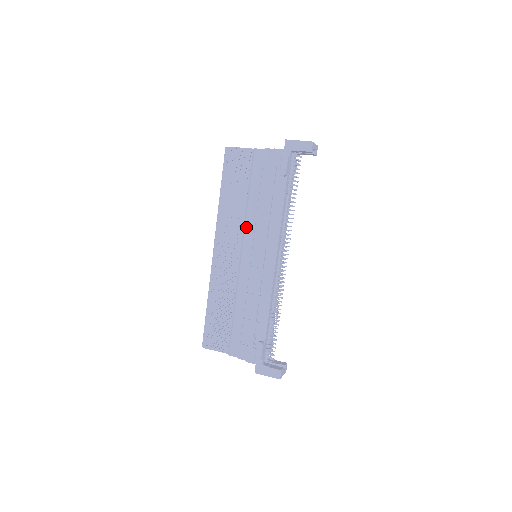
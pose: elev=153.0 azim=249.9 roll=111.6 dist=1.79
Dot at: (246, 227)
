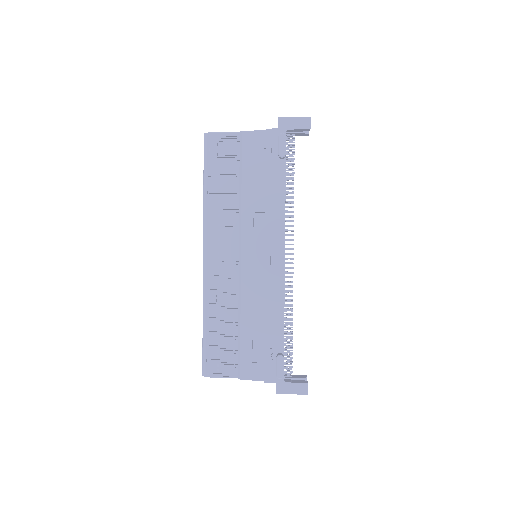
Dot at: (242, 223)
